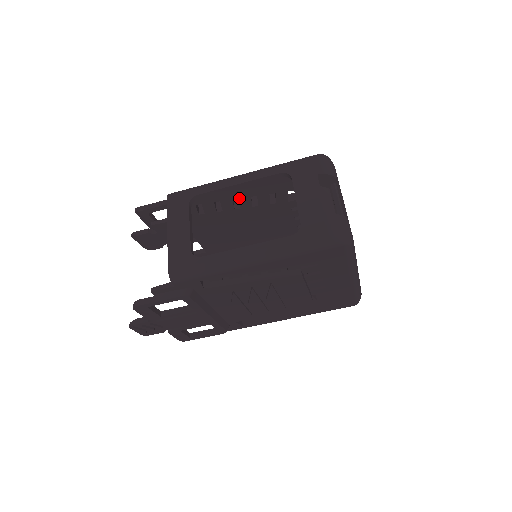
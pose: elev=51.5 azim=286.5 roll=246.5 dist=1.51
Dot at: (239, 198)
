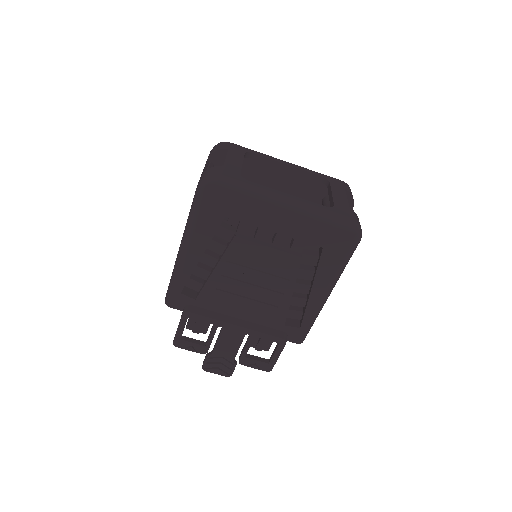
Dot at: occluded
